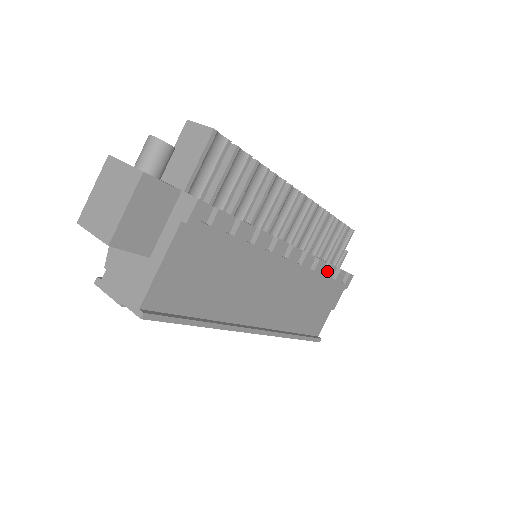
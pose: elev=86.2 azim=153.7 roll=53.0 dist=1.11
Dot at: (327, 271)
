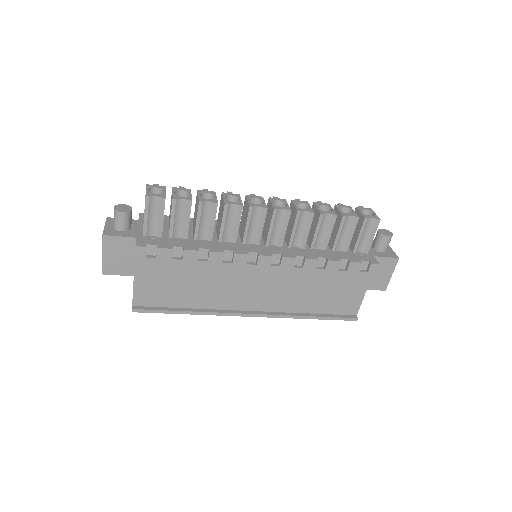
Dot at: (326, 266)
